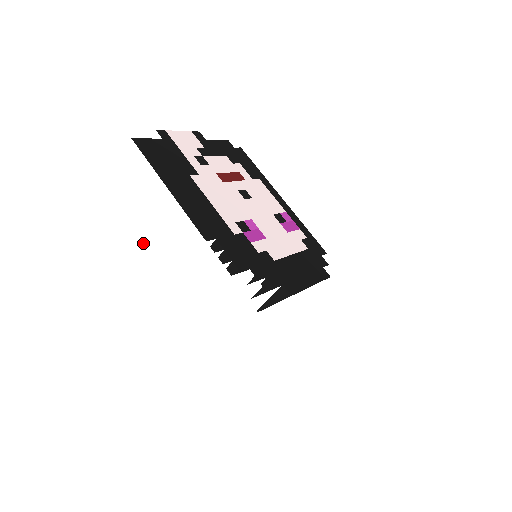
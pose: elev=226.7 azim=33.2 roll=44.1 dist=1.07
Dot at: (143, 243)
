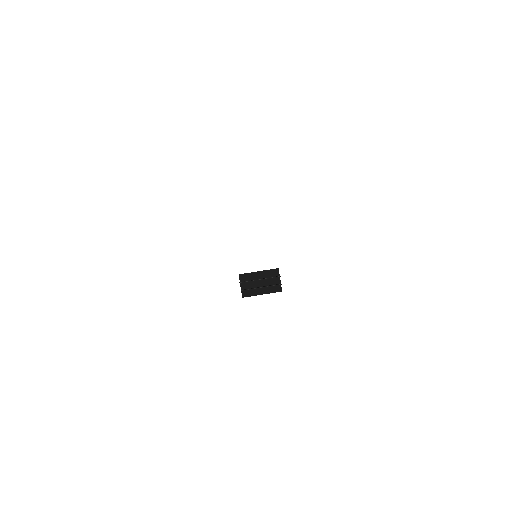
Dot at: occluded
